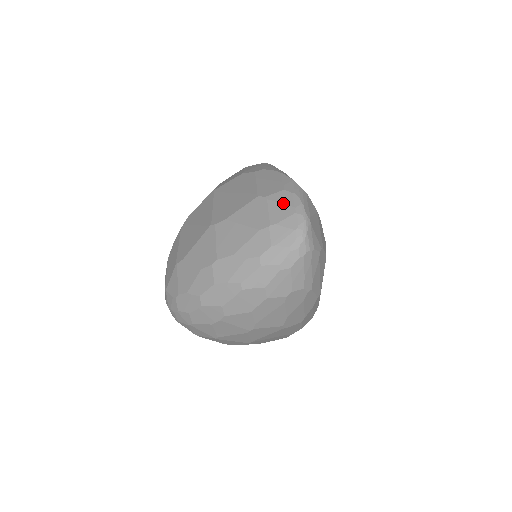
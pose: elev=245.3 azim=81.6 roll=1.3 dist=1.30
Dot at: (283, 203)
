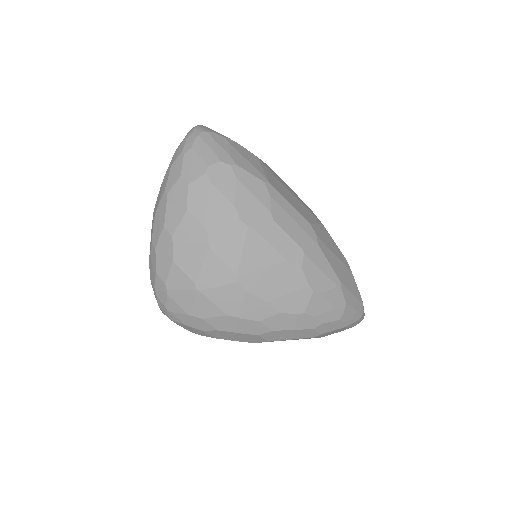
Dot at: occluded
